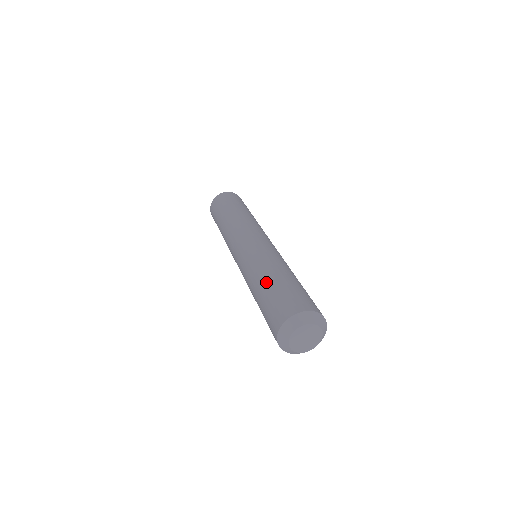
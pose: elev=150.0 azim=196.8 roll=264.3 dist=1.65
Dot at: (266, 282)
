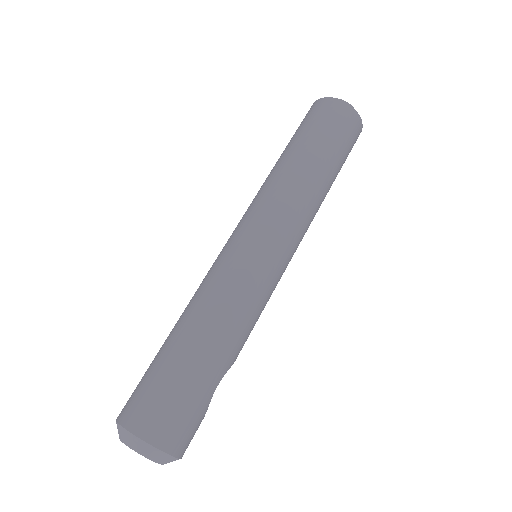
Dot at: occluded
